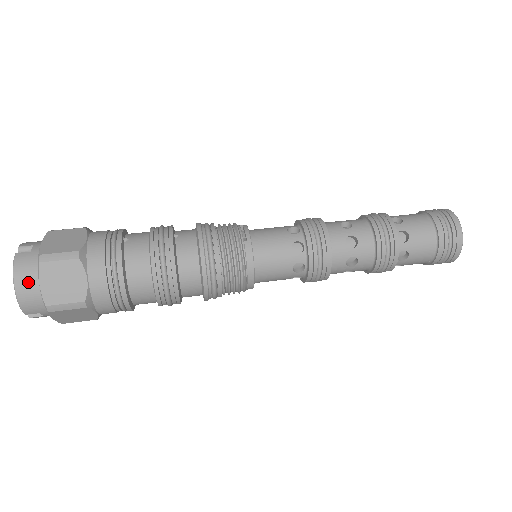
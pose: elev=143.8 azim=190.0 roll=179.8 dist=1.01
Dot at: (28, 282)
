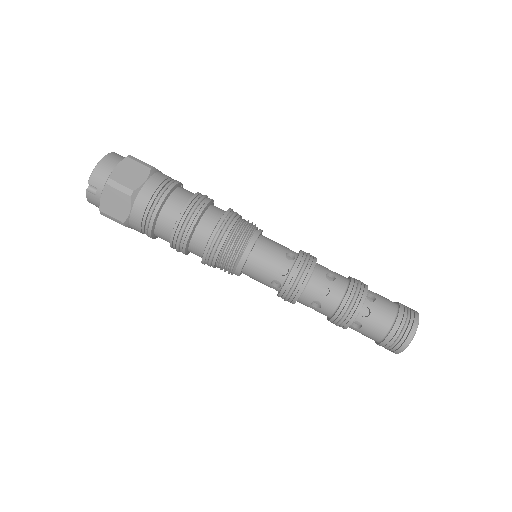
Dot at: (110, 163)
